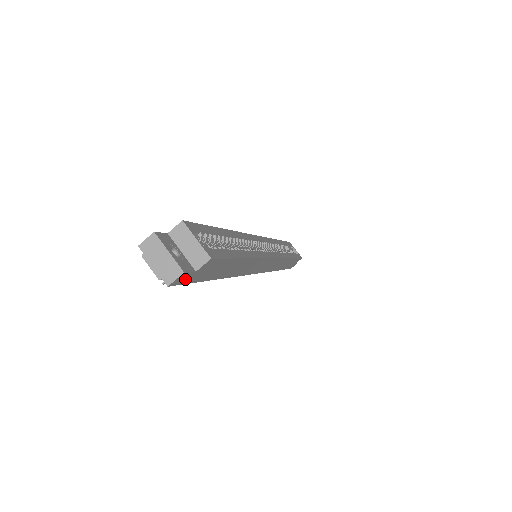
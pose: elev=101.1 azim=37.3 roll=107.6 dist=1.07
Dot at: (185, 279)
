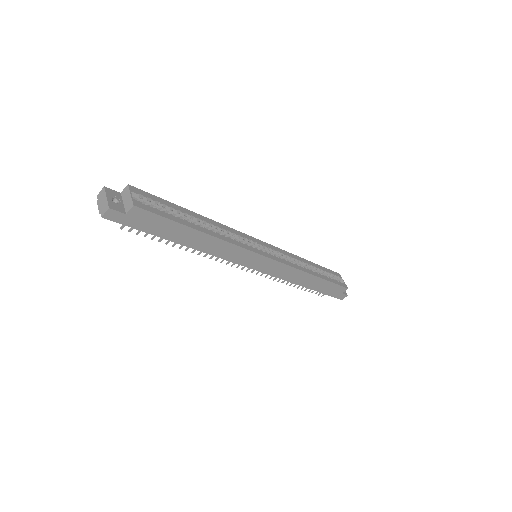
Dot at: (119, 218)
